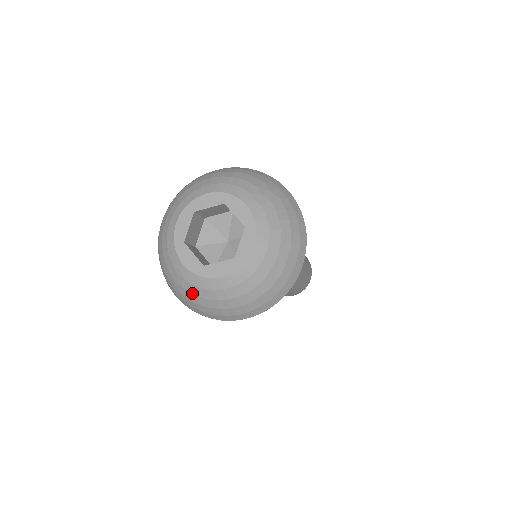
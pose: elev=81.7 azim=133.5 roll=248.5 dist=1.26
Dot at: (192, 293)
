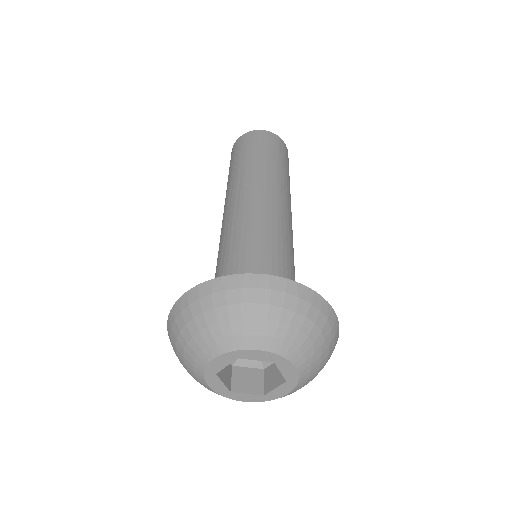
Dot at: occluded
